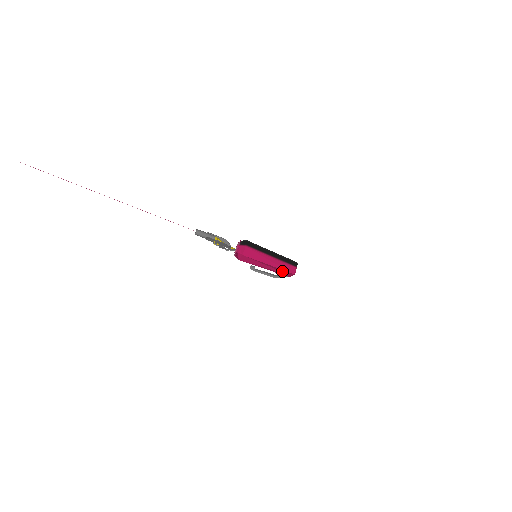
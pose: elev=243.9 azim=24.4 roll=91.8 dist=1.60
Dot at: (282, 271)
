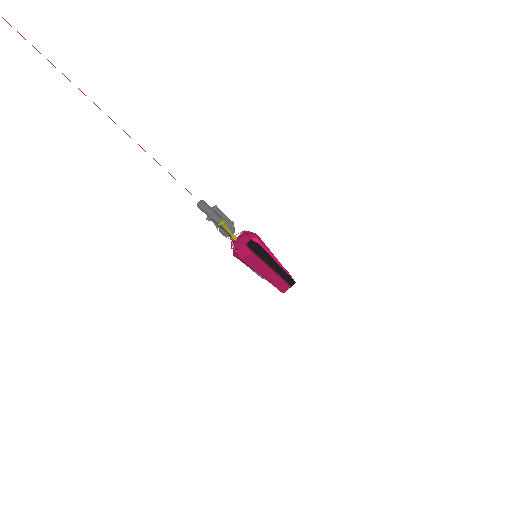
Dot at: occluded
